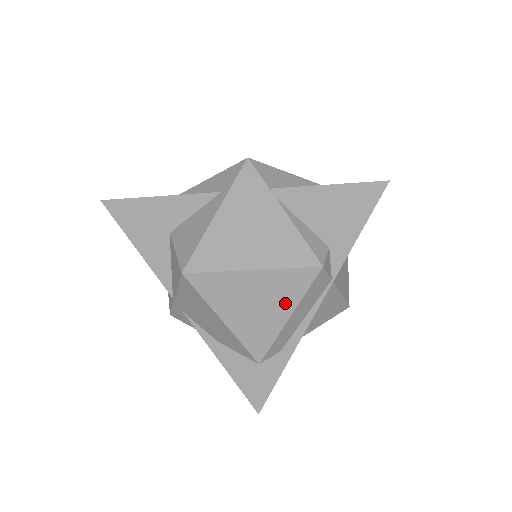
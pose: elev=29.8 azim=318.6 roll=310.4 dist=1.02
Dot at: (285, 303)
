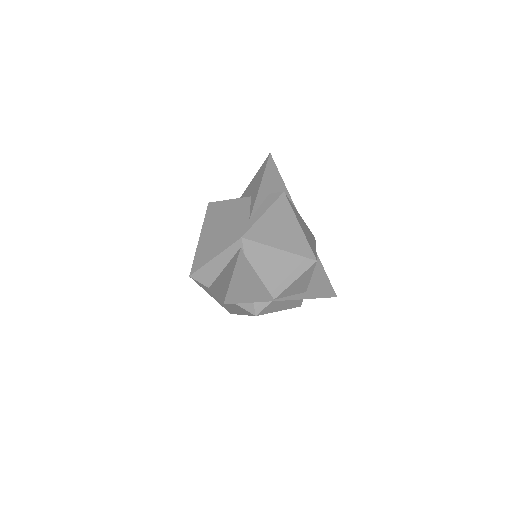
Dot at: occluded
